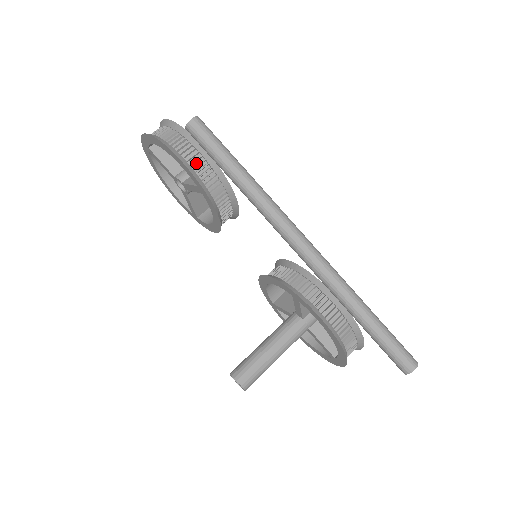
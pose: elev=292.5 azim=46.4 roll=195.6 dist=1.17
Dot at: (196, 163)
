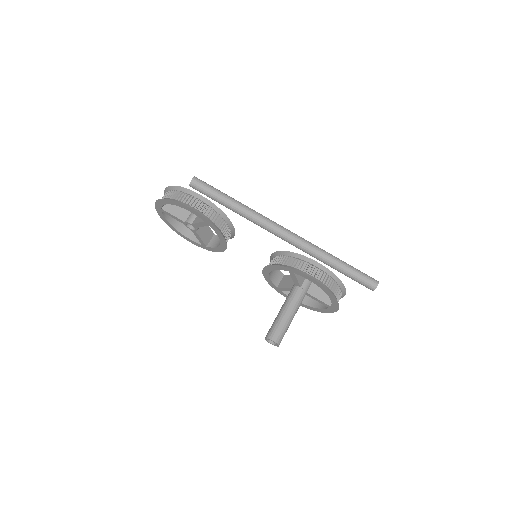
Dot at: (199, 207)
